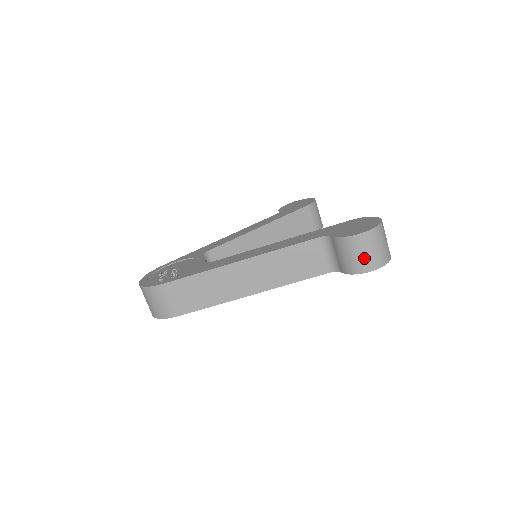
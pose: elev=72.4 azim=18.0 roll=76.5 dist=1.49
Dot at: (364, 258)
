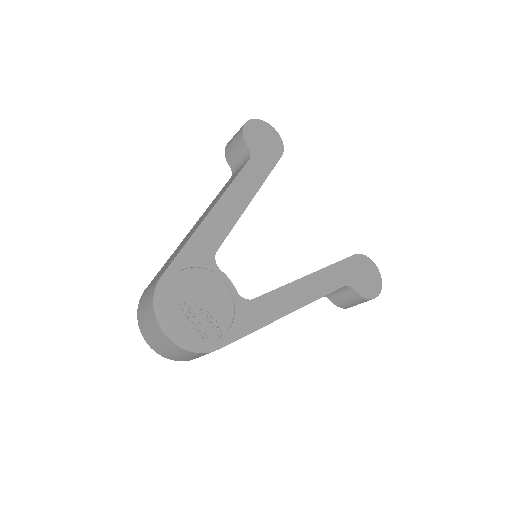
Dot at: occluded
